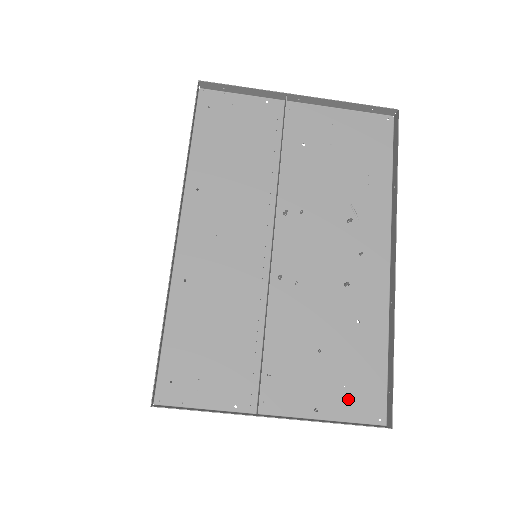
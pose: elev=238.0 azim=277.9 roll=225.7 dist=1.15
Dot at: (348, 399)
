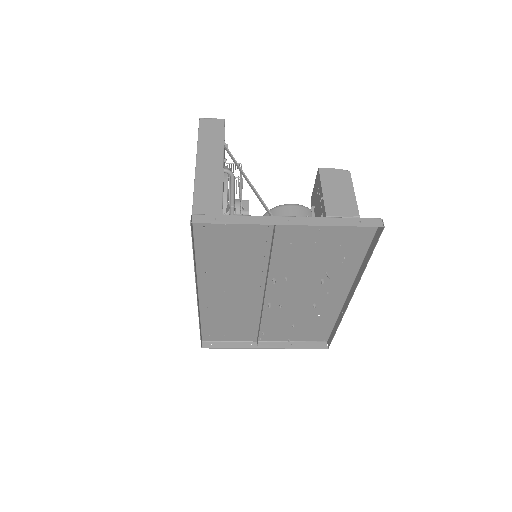
Dot at: (308, 336)
